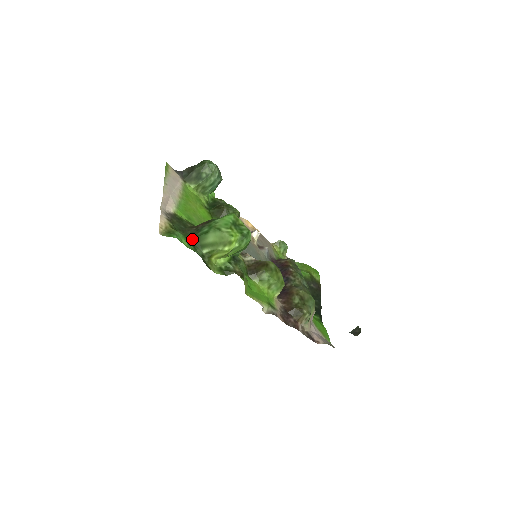
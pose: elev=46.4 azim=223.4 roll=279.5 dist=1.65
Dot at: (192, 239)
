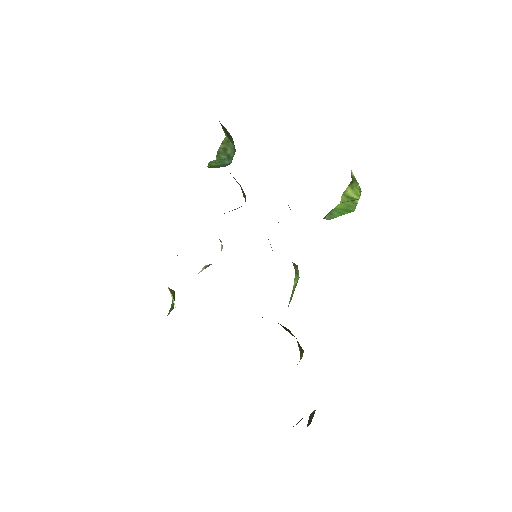
Dot at: occluded
